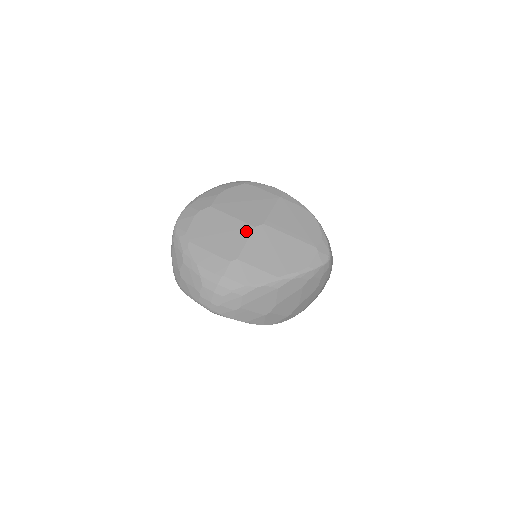
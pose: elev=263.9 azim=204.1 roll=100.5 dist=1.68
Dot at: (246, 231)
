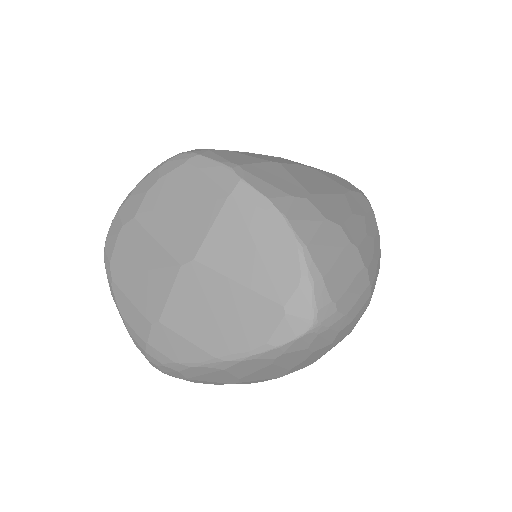
Dot at: (170, 272)
